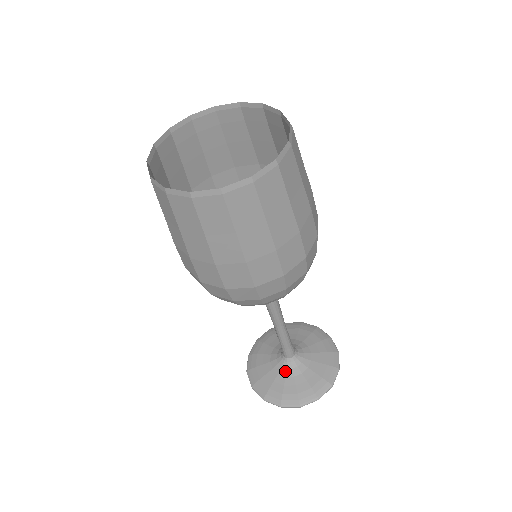
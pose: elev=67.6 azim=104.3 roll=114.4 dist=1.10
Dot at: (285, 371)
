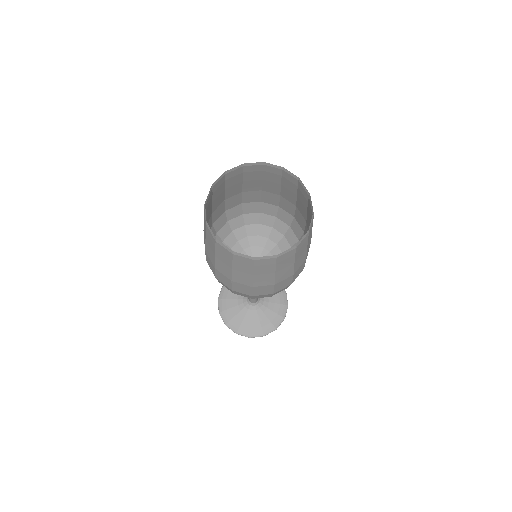
Dot at: (246, 310)
